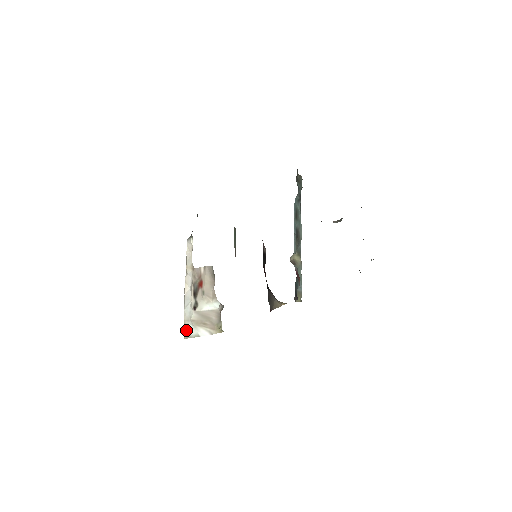
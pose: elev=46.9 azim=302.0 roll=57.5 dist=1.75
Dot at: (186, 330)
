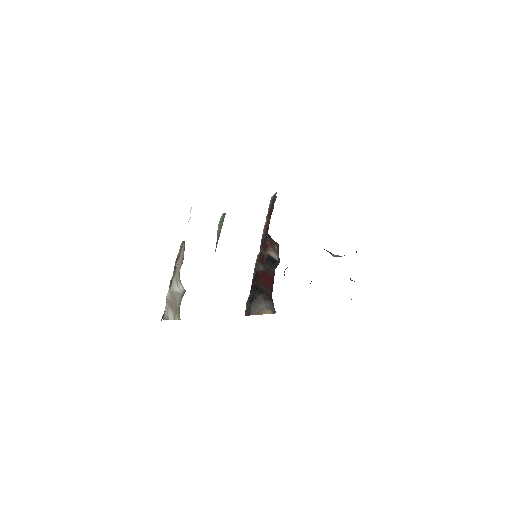
Dot at: occluded
